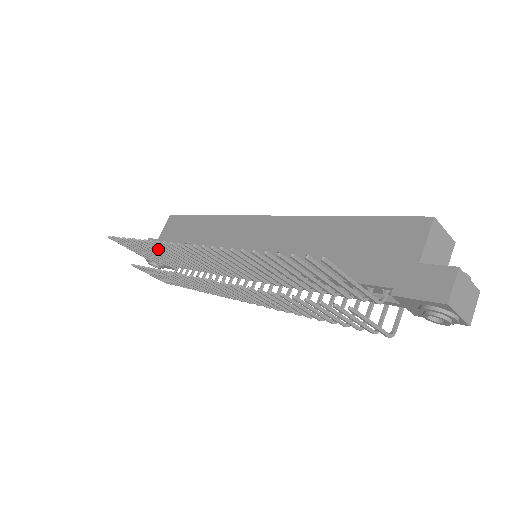
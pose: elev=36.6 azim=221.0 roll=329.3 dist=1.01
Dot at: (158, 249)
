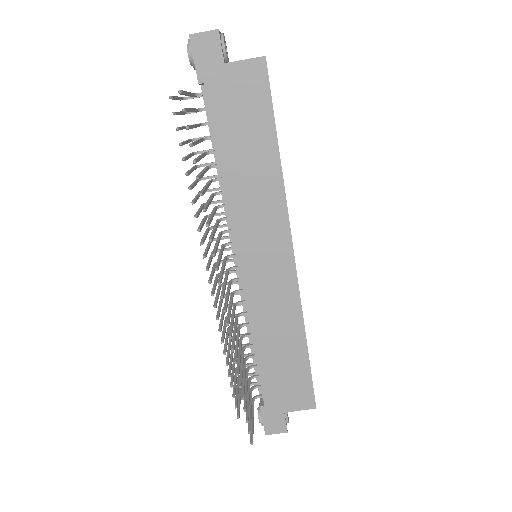
Dot at: occluded
